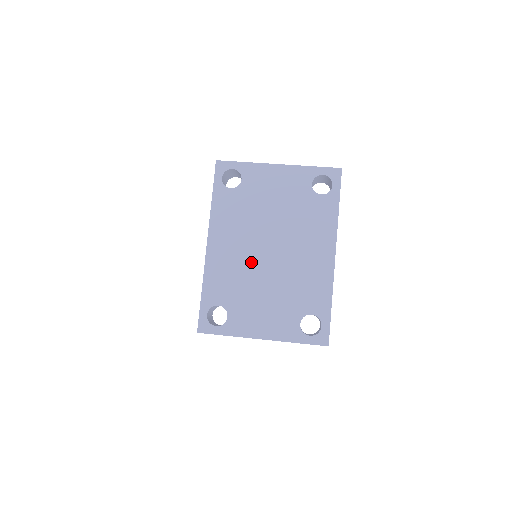
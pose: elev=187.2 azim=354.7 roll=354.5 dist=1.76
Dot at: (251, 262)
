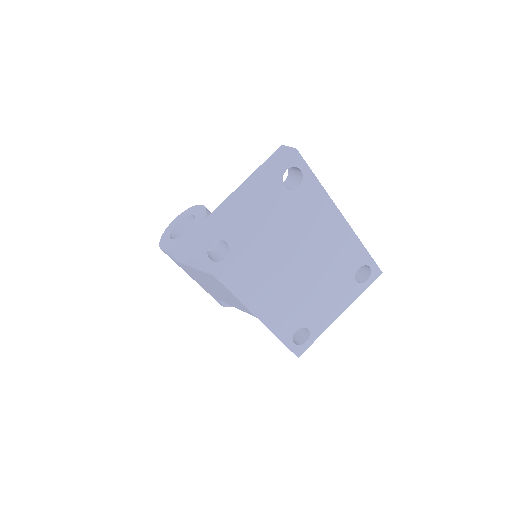
Dot at: (292, 285)
